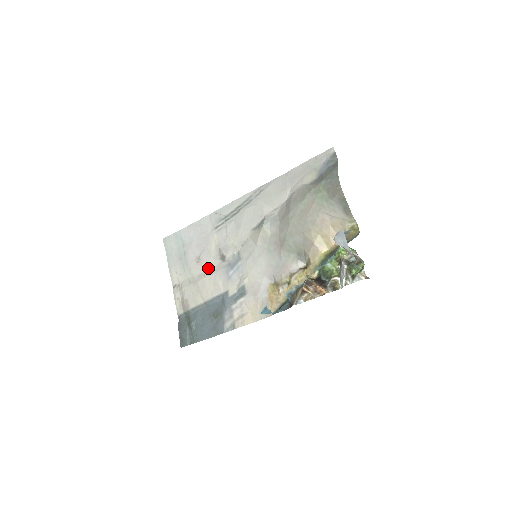
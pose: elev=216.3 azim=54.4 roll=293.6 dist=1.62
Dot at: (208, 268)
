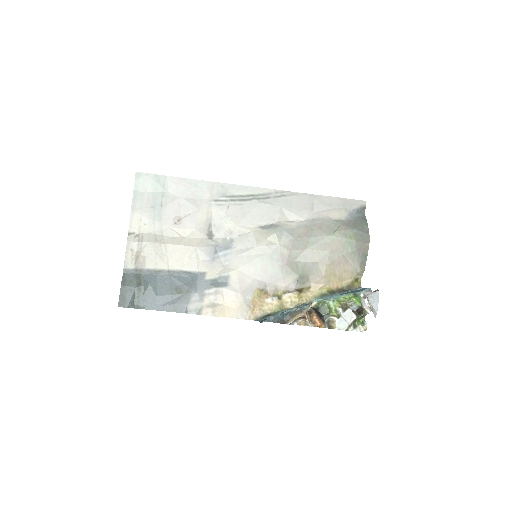
Dot at: (187, 236)
